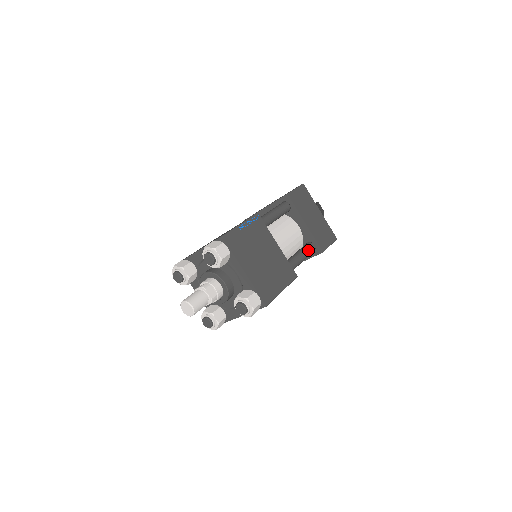
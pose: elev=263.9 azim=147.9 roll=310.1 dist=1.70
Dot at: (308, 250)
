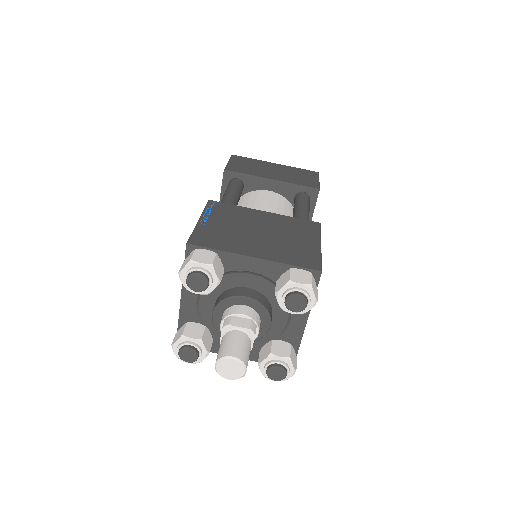
Dot at: (302, 200)
